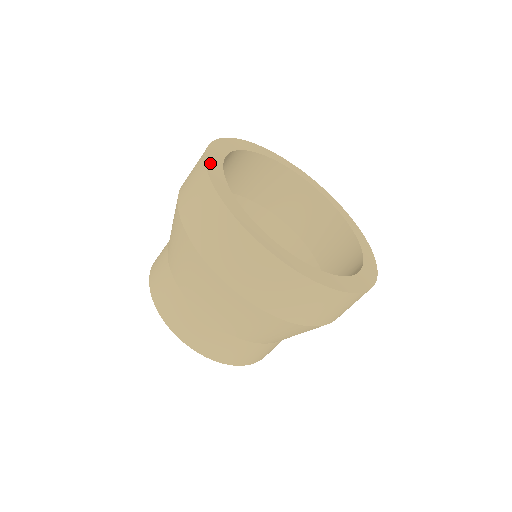
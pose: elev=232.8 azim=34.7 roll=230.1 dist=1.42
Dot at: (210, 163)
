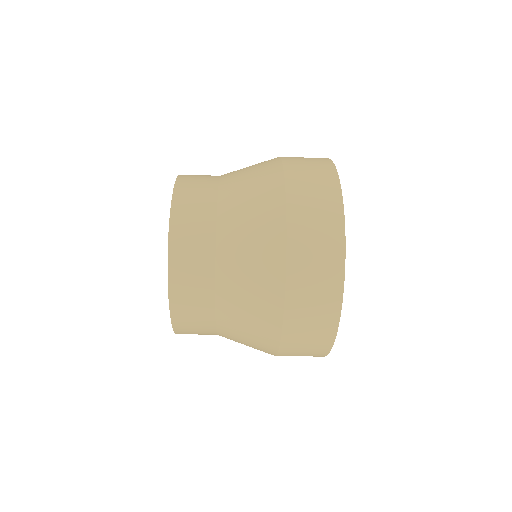
Dot at: (342, 204)
